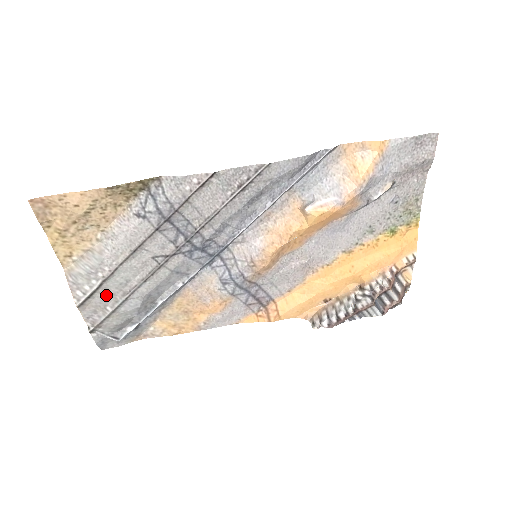
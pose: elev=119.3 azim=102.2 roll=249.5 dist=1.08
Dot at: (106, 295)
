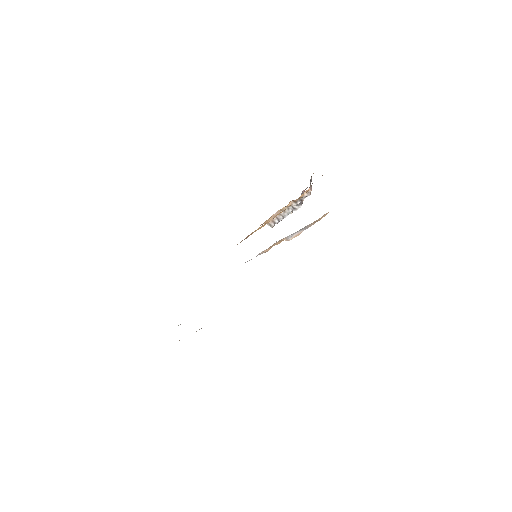
Dot at: occluded
